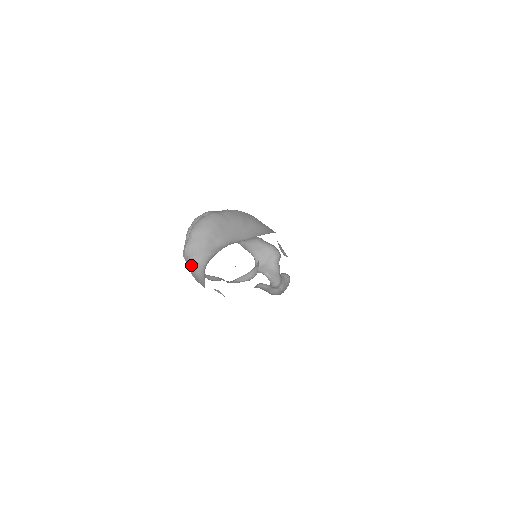
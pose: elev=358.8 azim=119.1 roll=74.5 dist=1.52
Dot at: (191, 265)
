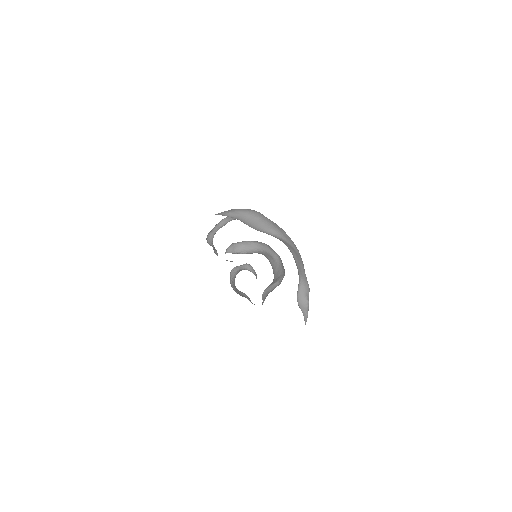
Dot at: occluded
